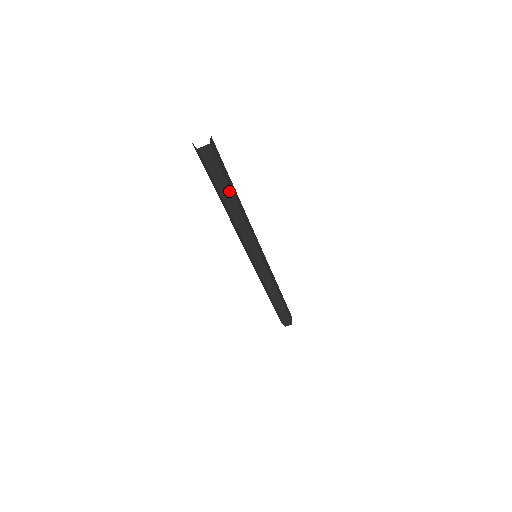
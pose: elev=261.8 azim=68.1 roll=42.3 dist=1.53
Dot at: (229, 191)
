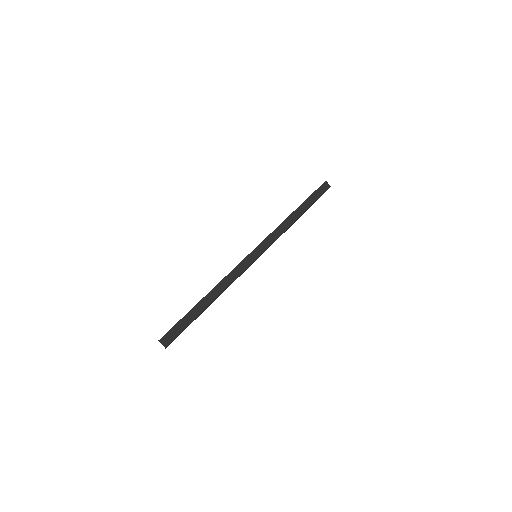
Dot at: occluded
